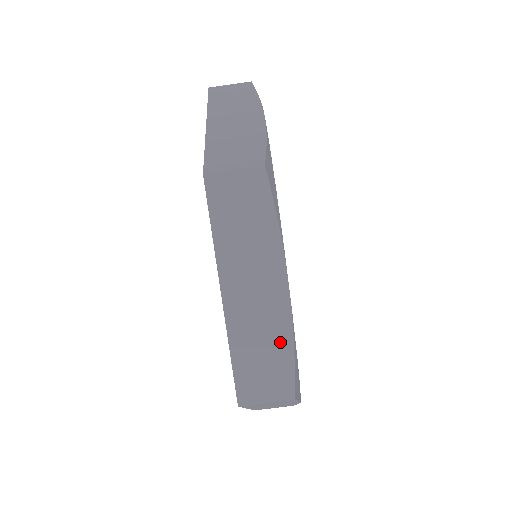
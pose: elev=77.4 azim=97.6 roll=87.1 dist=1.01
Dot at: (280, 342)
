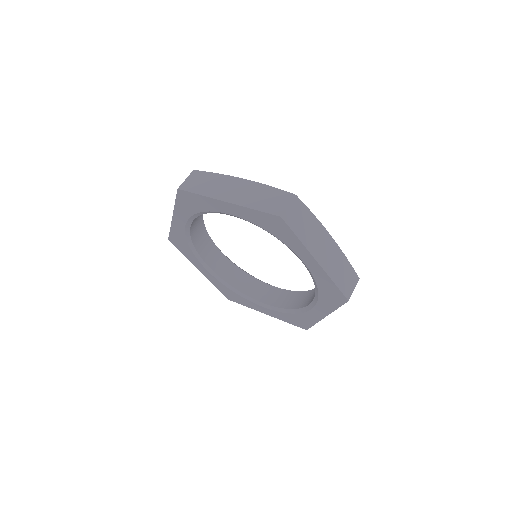
Dot at: (343, 261)
